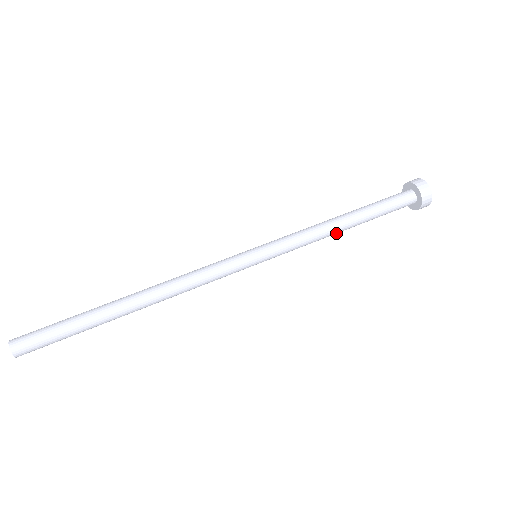
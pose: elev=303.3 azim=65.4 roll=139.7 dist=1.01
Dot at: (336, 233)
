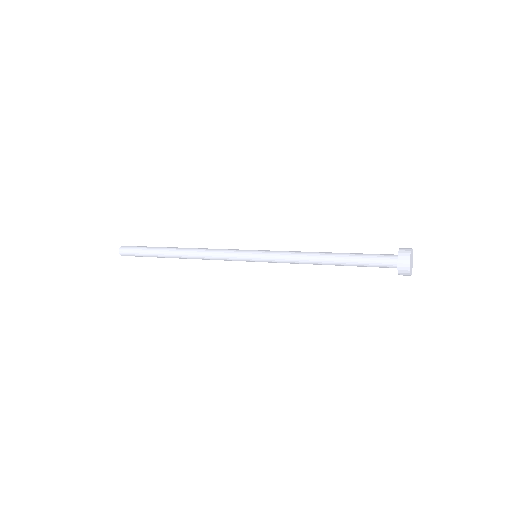
Dot at: (317, 260)
